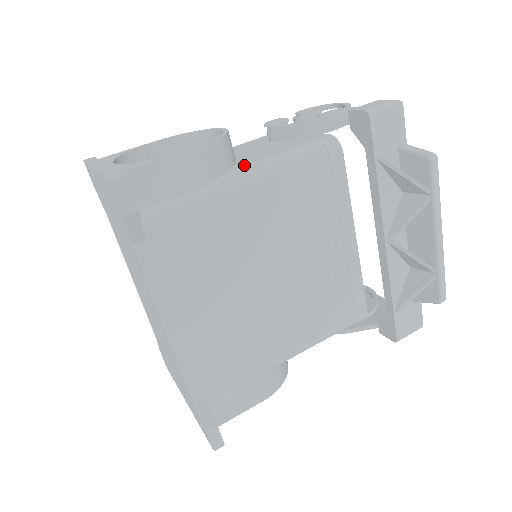
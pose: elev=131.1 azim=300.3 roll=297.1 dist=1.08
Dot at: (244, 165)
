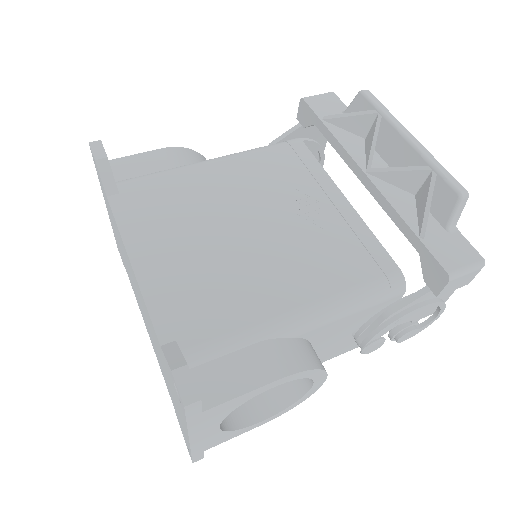
Dot at: occluded
